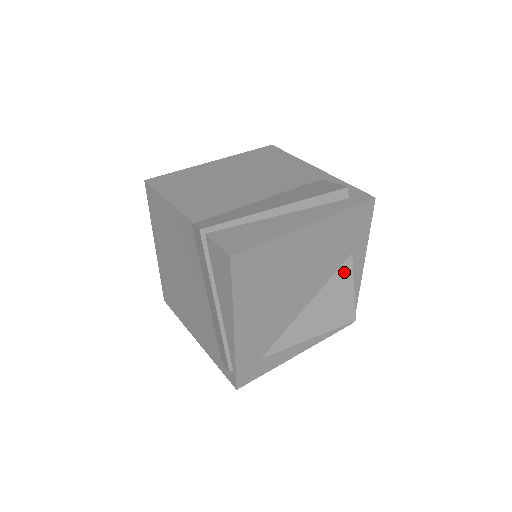
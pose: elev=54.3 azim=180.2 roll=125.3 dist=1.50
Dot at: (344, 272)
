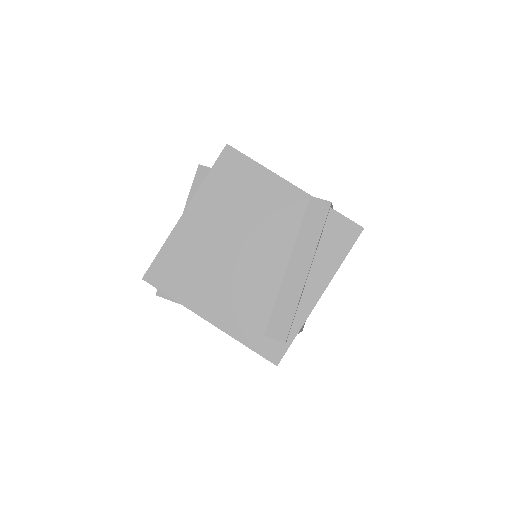
Dot at: occluded
